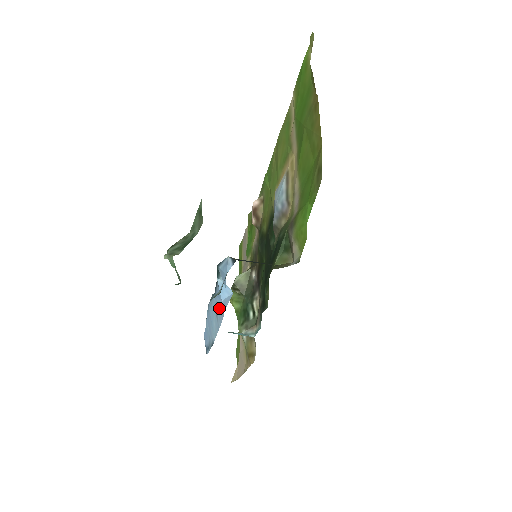
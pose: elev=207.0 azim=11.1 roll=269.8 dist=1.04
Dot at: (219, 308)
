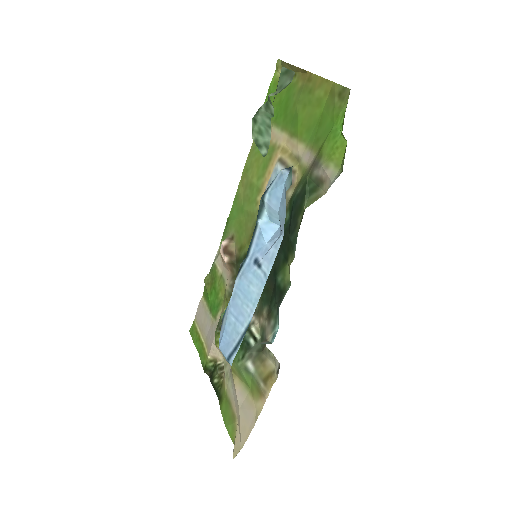
Dot at: (263, 255)
